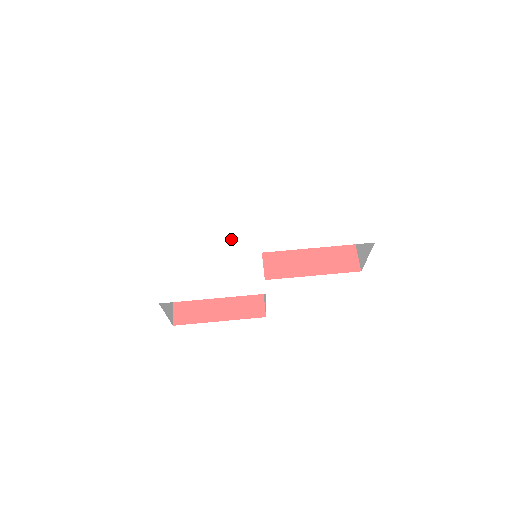
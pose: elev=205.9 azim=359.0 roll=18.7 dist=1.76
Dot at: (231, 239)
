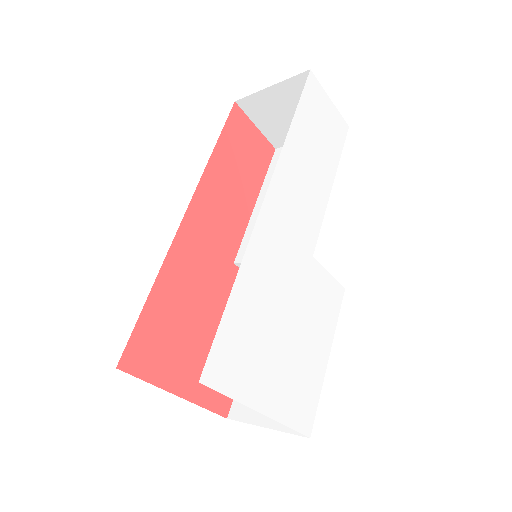
Dot at: (285, 283)
